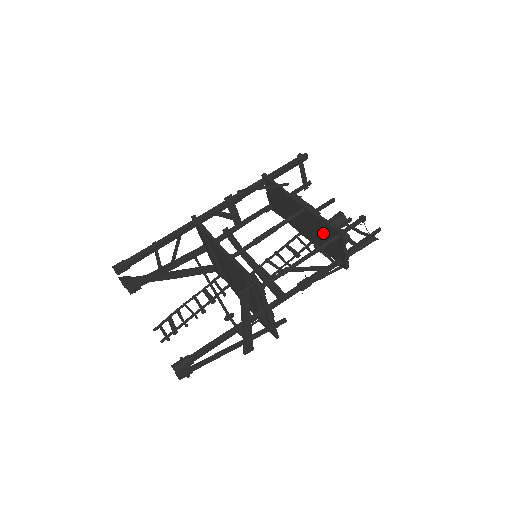
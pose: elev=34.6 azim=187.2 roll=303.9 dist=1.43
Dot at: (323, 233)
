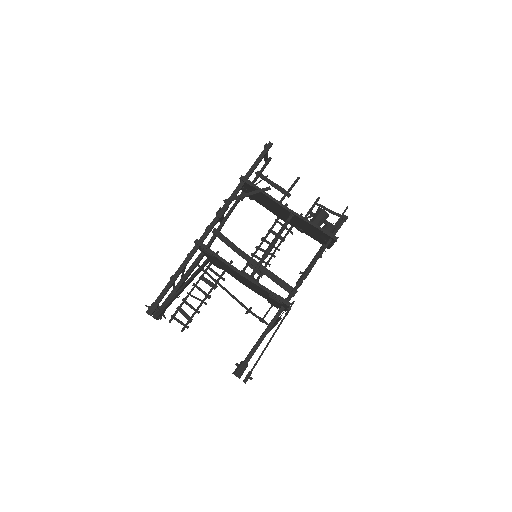
Dot at: (311, 230)
